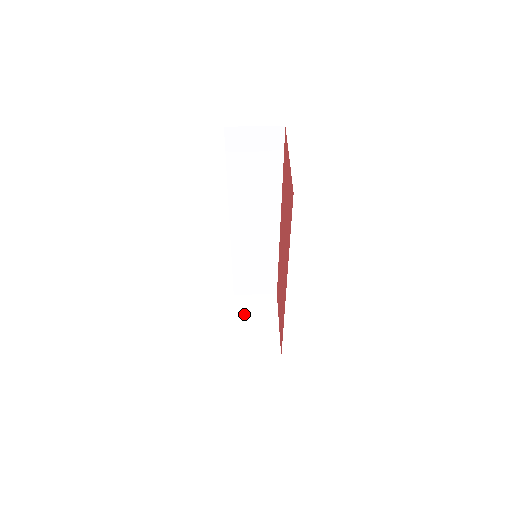
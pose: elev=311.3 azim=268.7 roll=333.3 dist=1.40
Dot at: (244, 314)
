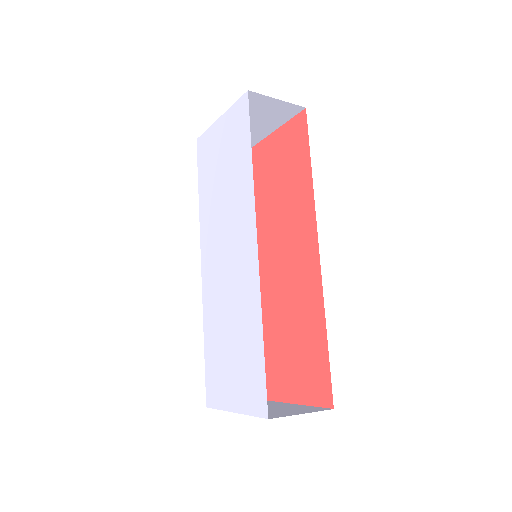
Dot at: occluded
